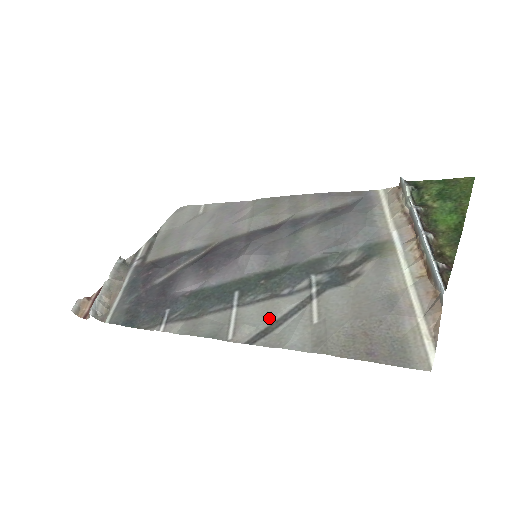
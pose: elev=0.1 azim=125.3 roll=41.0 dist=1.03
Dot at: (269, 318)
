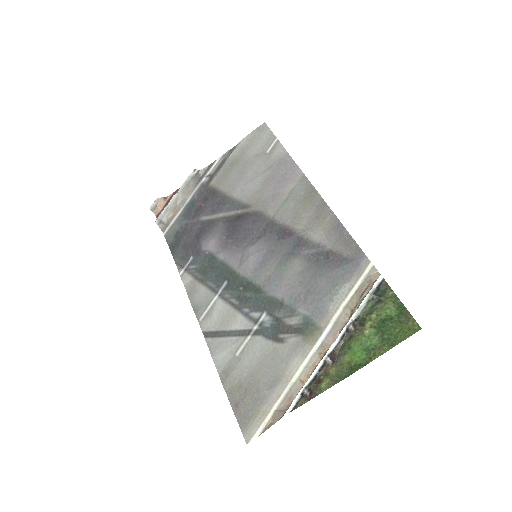
Dot at: (223, 325)
